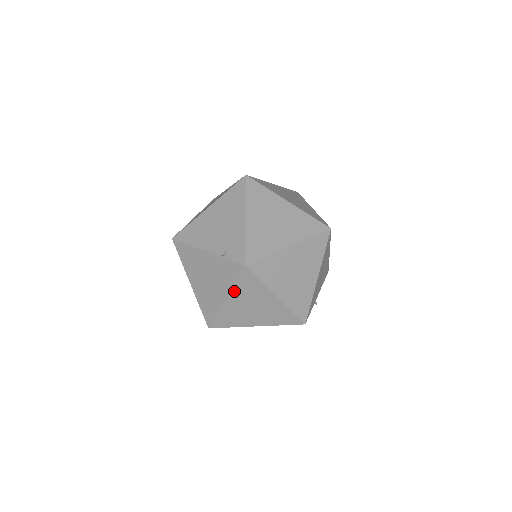
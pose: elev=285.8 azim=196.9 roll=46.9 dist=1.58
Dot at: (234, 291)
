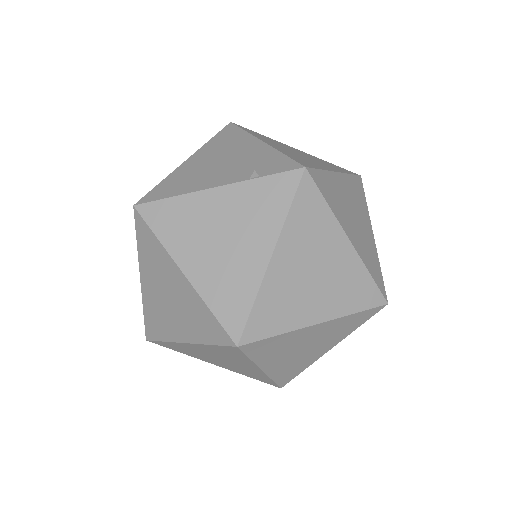
Dot at: (286, 233)
